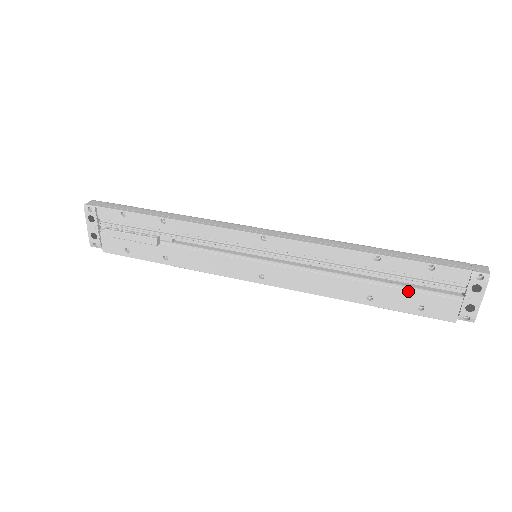
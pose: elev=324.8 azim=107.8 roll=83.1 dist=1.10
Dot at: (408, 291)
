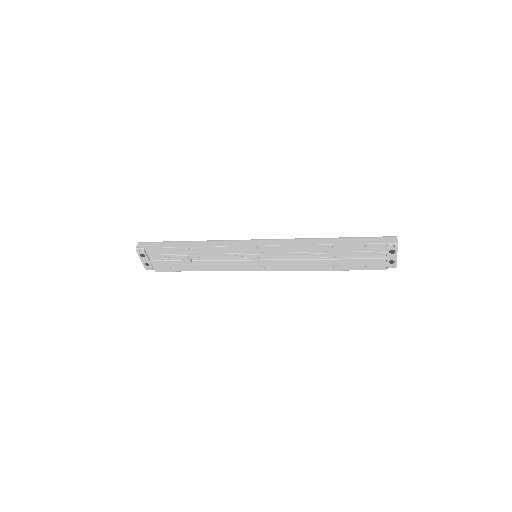
Dot at: (354, 259)
